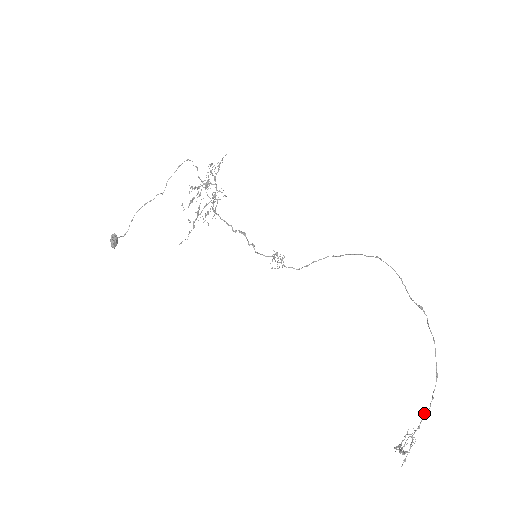
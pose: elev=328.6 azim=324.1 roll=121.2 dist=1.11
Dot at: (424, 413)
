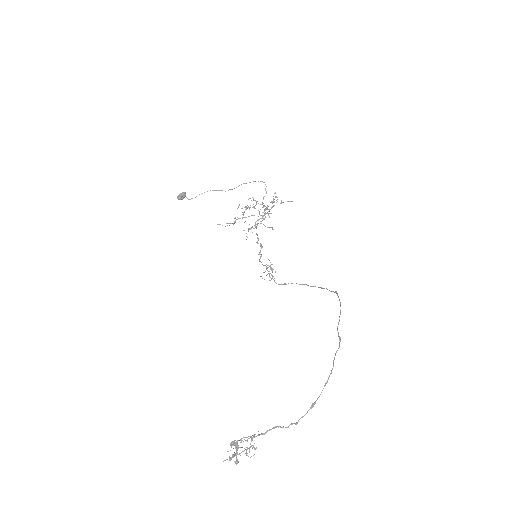
Dot at: occluded
